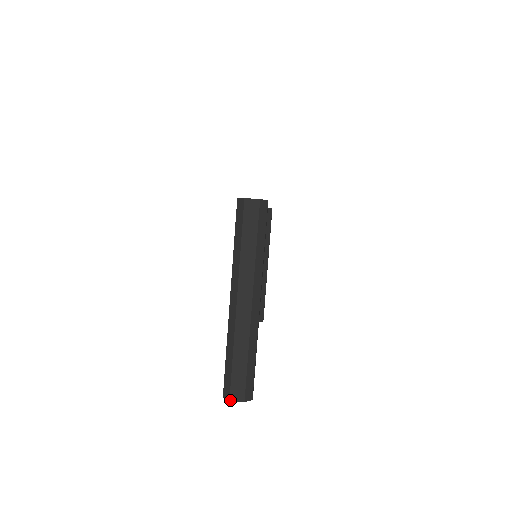
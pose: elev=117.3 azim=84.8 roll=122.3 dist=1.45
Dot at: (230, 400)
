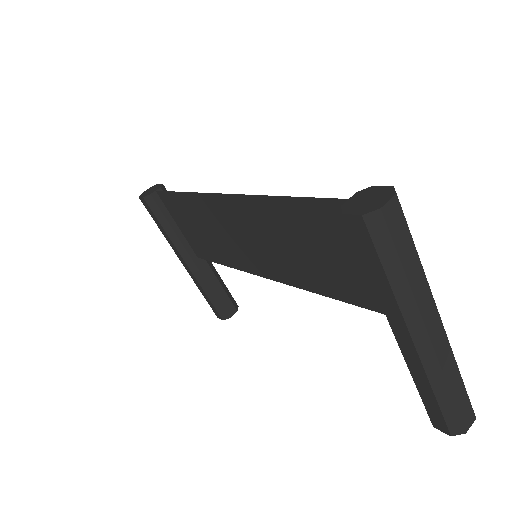
Dot at: (466, 432)
